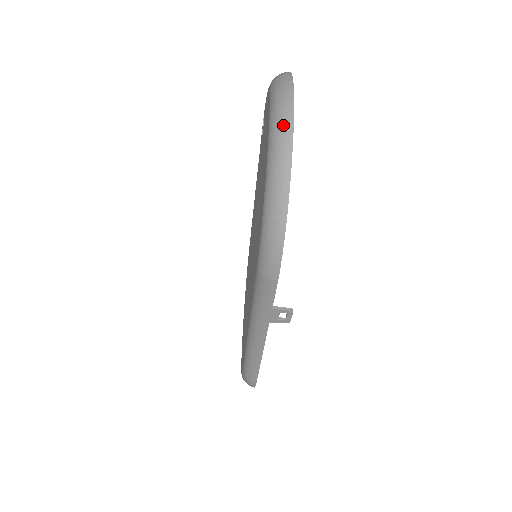
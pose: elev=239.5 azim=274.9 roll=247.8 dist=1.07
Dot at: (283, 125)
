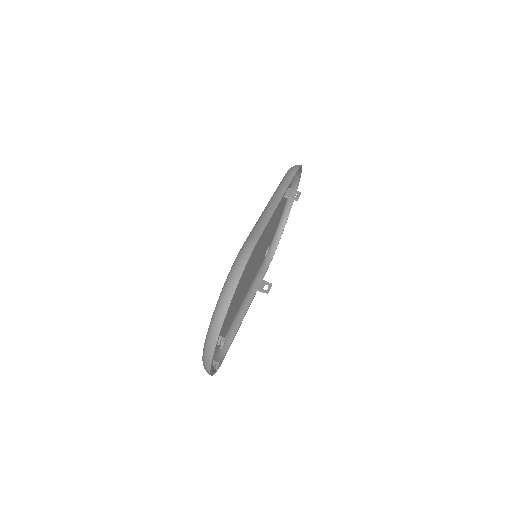
Dot at: (295, 183)
